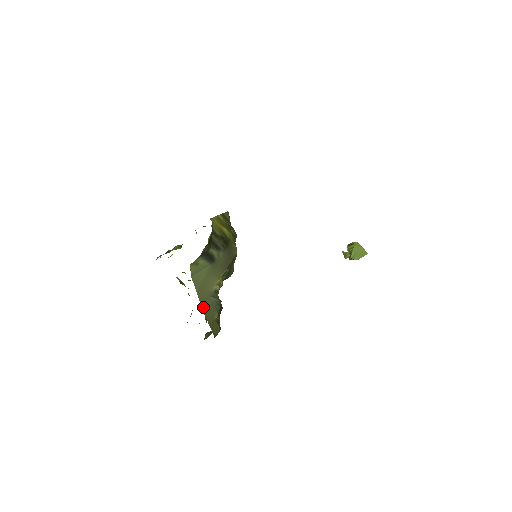
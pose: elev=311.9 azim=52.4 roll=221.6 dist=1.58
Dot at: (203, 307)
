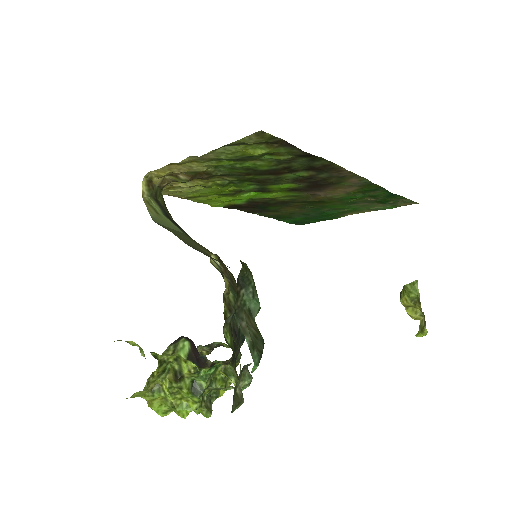
Dot at: occluded
